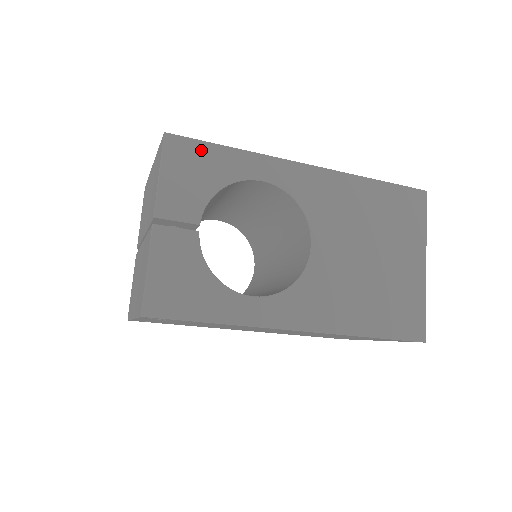
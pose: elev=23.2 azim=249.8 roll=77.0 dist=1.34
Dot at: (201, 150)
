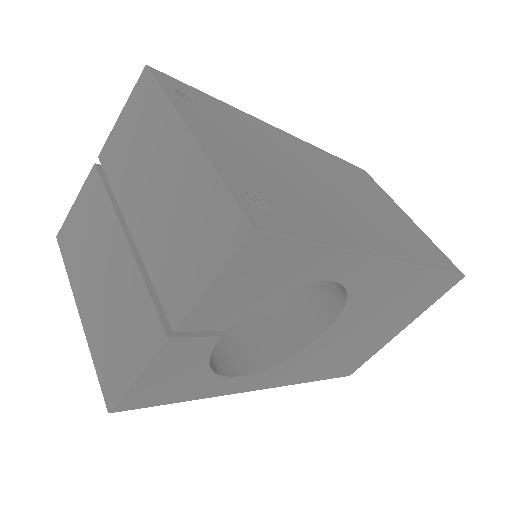
Dot at: (288, 252)
